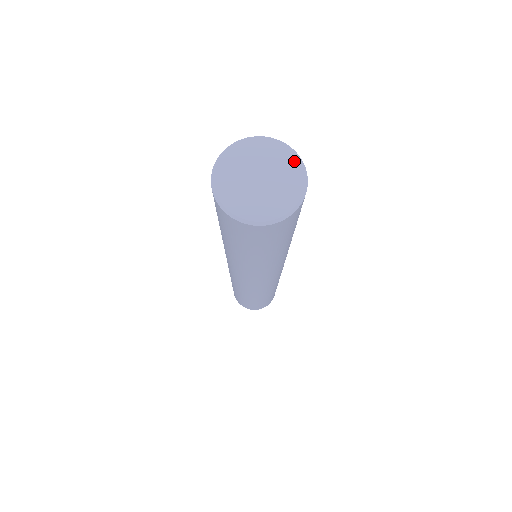
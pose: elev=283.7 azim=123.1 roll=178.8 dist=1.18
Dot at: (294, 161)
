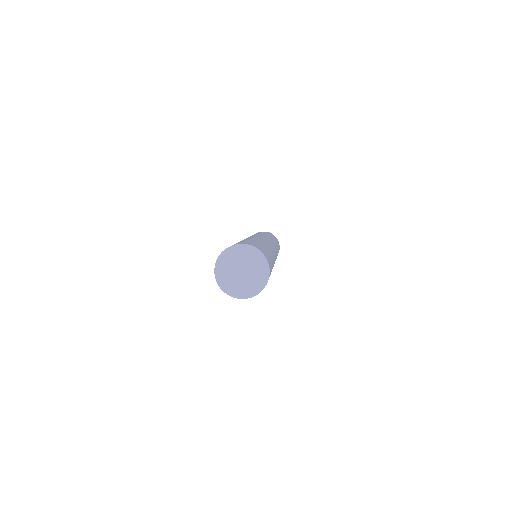
Dot at: (262, 283)
